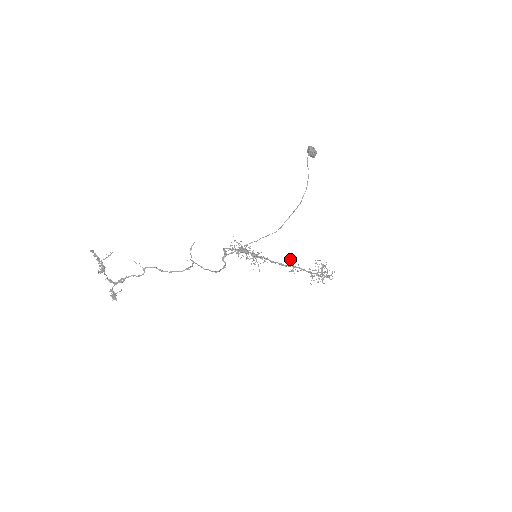
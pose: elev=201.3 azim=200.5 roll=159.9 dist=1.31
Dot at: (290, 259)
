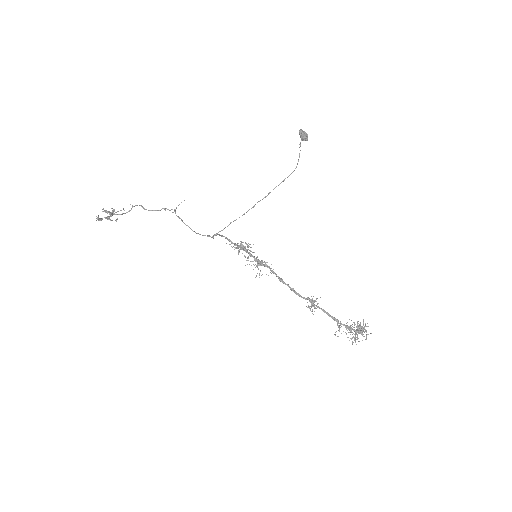
Dot at: occluded
